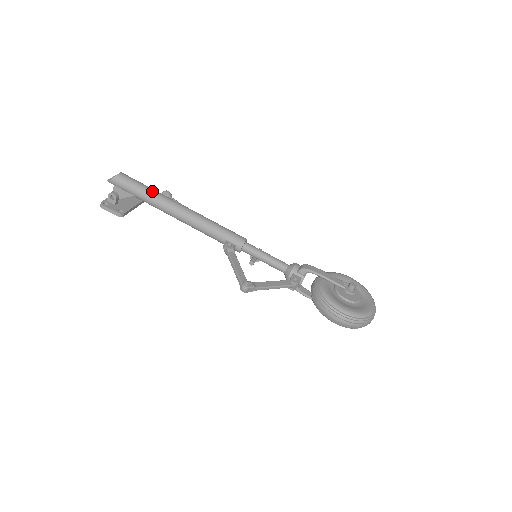
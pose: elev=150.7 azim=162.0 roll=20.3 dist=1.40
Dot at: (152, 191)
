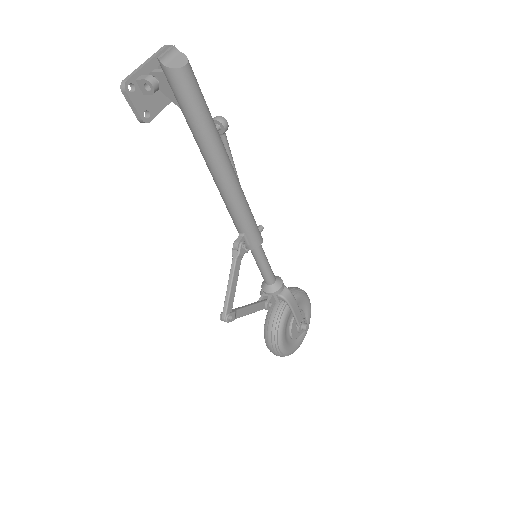
Dot at: (210, 127)
